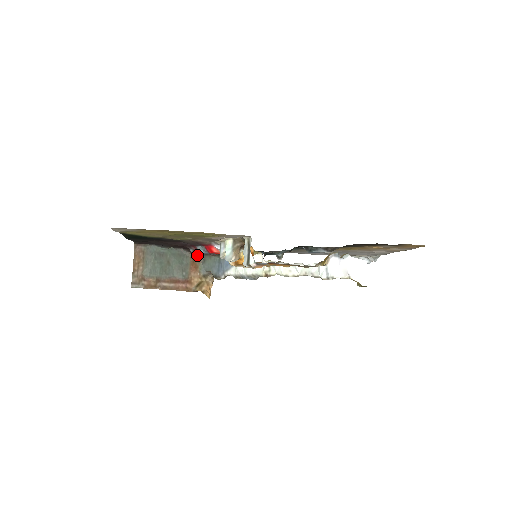
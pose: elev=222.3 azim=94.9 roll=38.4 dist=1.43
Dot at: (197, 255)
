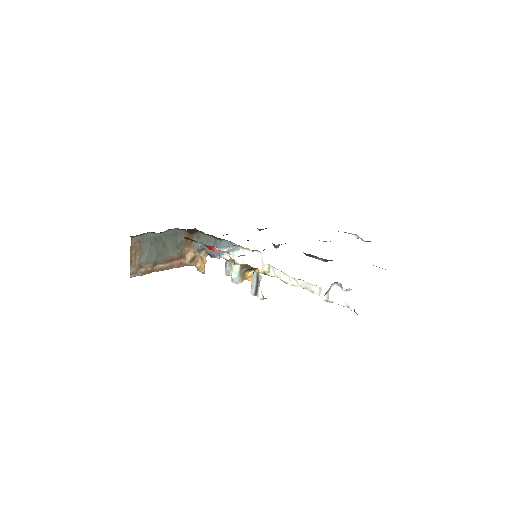
Dot at: (191, 232)
